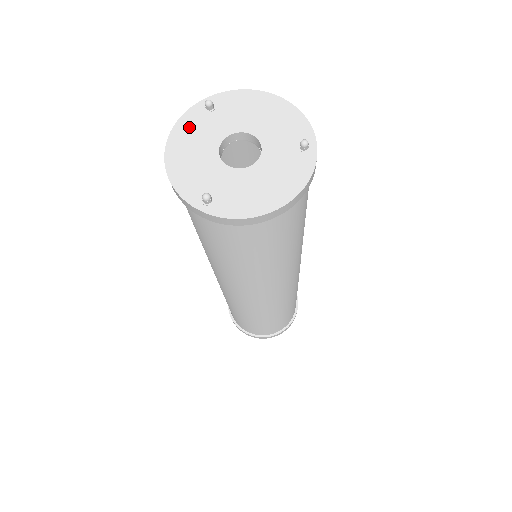
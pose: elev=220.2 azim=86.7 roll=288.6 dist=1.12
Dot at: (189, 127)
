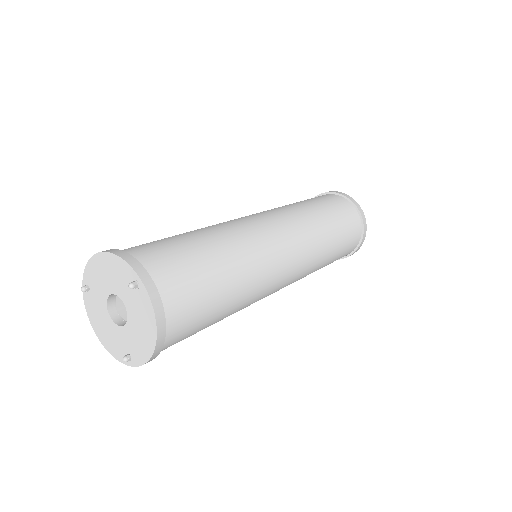
Dot at: (92, 310)
